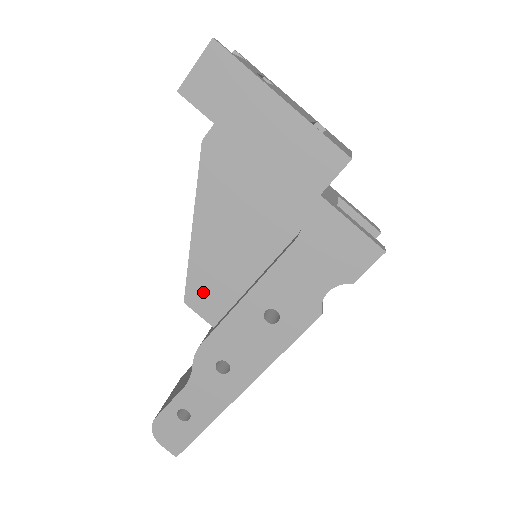
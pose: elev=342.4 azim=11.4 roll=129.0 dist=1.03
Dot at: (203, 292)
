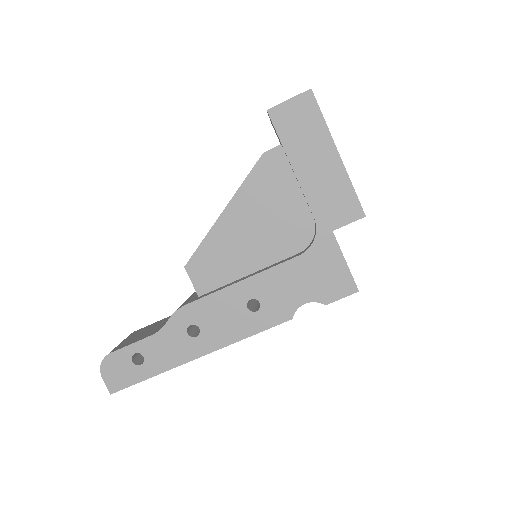
Dot at: (205, 265)
